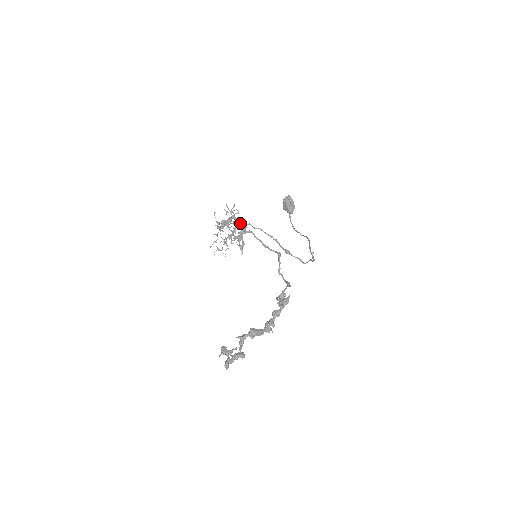
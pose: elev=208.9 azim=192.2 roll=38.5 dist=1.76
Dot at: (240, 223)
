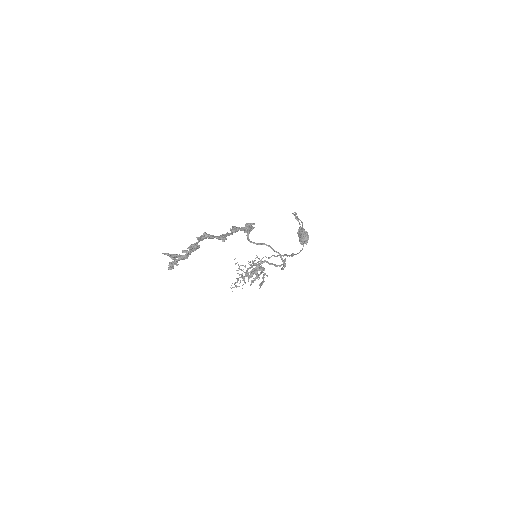
Dot at: occluded
